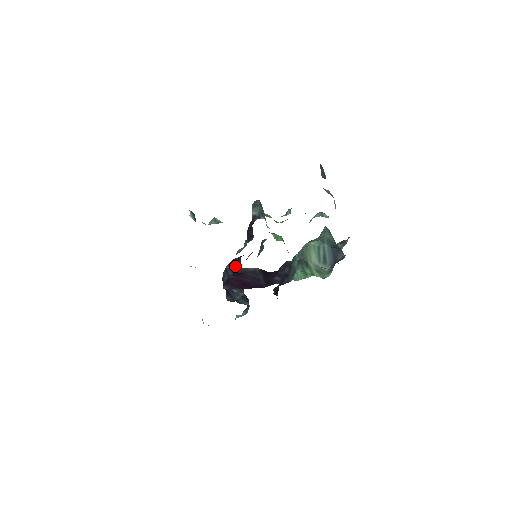
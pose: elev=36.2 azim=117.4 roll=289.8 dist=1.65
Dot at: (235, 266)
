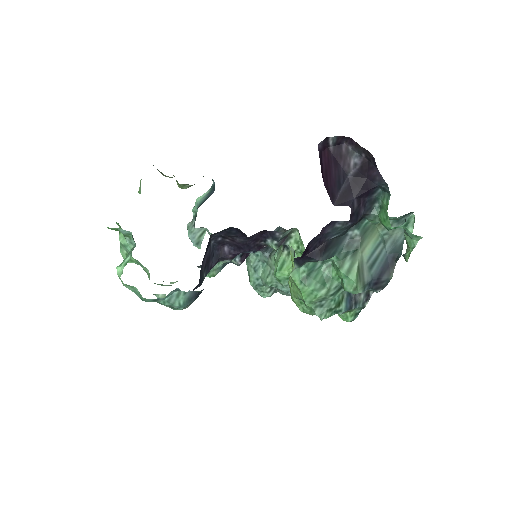
Dot at: (212, 258)
